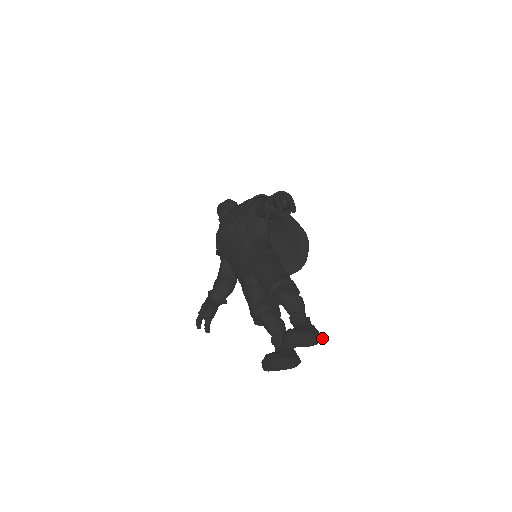
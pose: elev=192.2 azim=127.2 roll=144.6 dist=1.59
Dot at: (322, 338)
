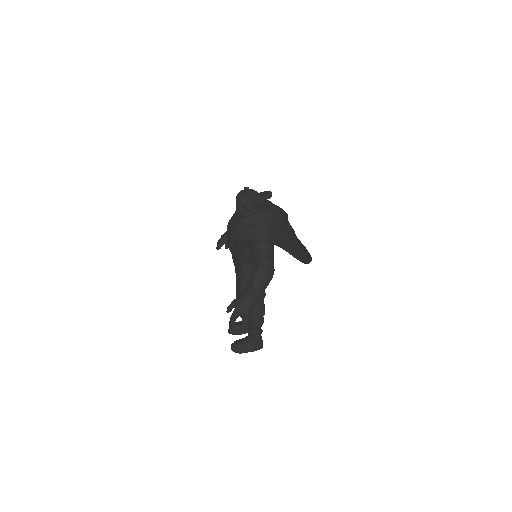
Dot at: (262, 347)
